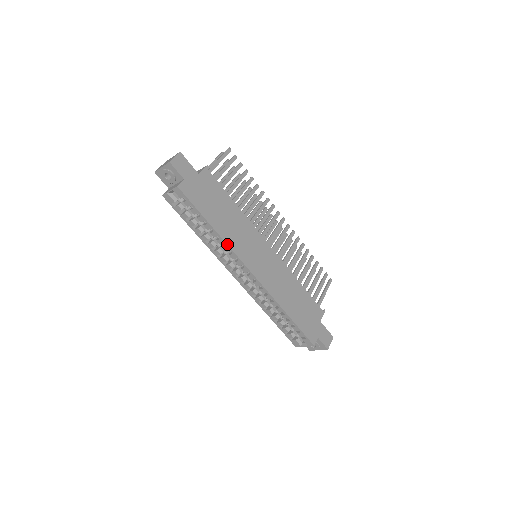
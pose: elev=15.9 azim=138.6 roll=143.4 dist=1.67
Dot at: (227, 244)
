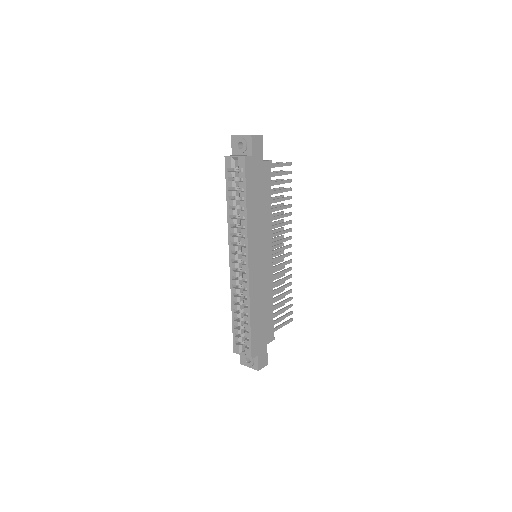
Dot at: (247, 228)
